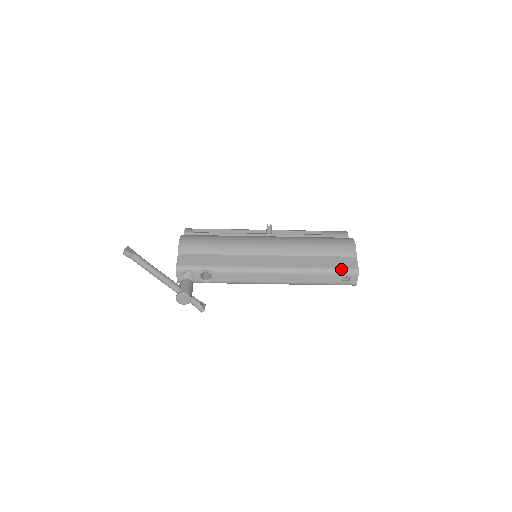
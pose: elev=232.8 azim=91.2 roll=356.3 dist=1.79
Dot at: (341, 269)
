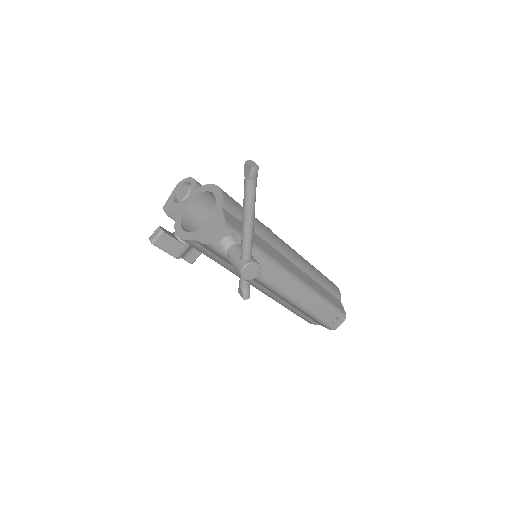
Dot at: (338, 308)
